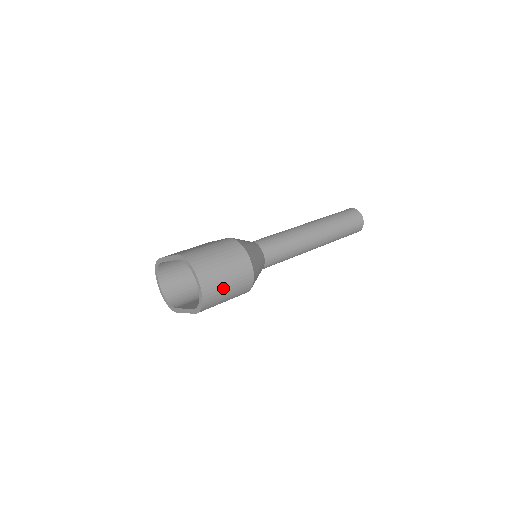
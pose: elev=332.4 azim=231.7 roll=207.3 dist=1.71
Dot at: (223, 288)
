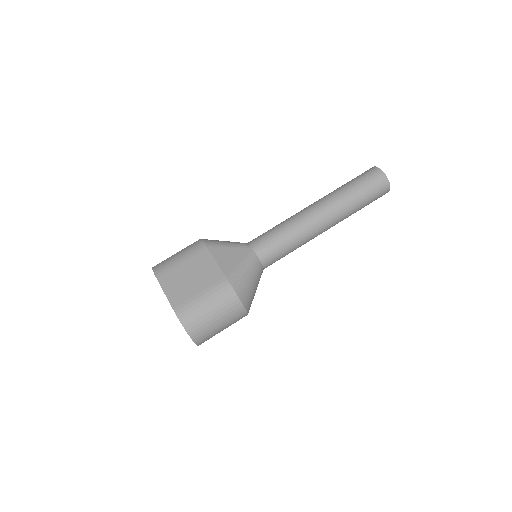
Dot at: (217, 333)
